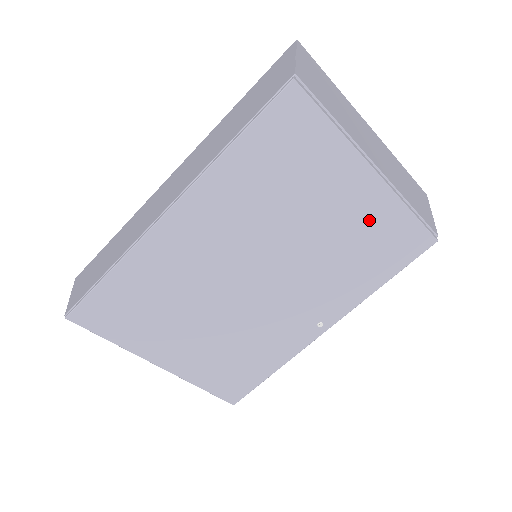
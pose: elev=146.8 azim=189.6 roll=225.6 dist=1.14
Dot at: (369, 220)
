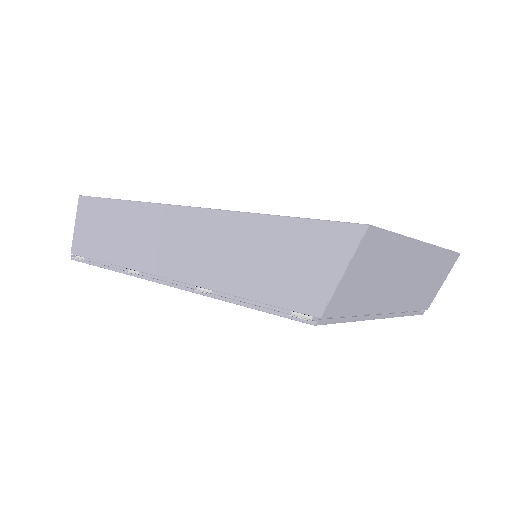
Dot at: occluded
